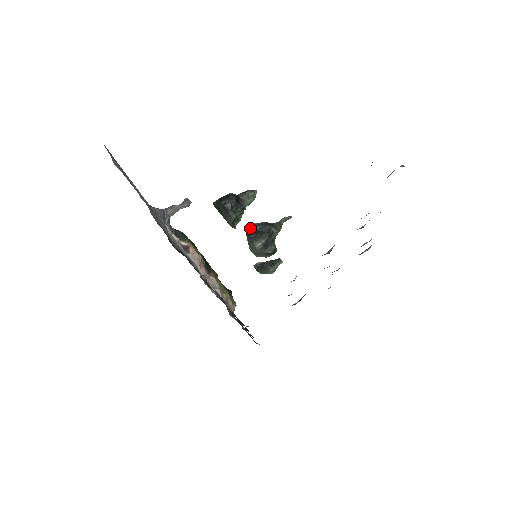
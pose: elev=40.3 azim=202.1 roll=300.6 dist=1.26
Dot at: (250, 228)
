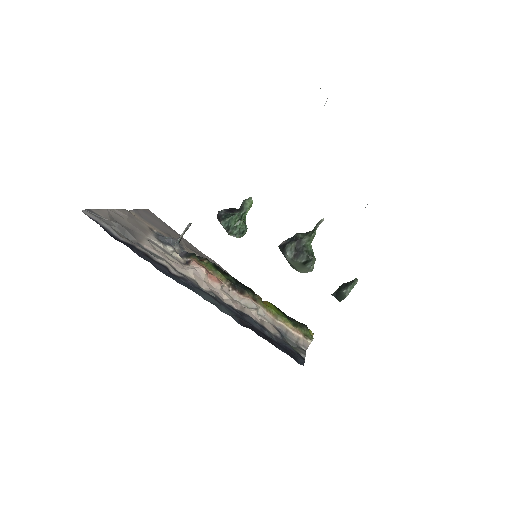
Dot at: (282, 244)
